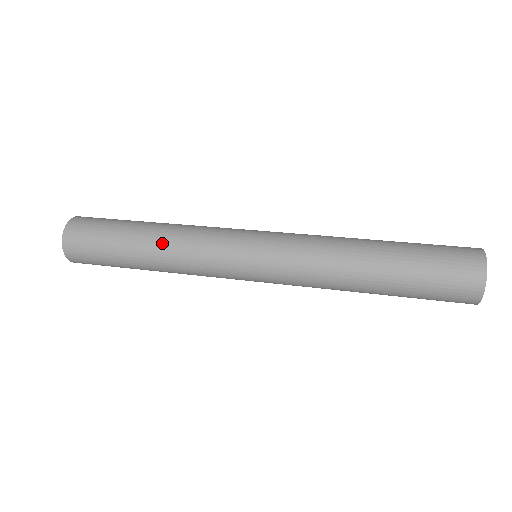
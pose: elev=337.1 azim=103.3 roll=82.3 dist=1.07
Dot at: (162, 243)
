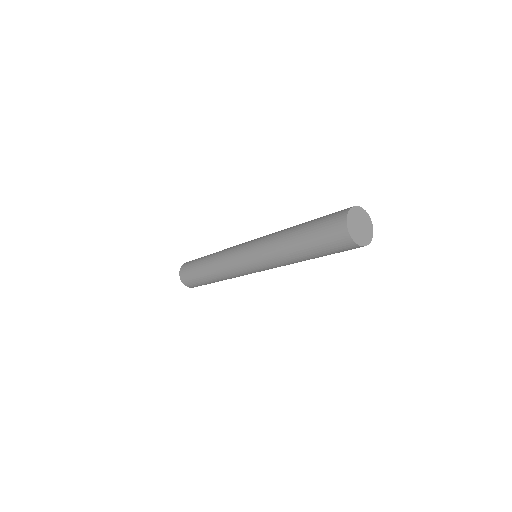
Dot at: (211, 266)
